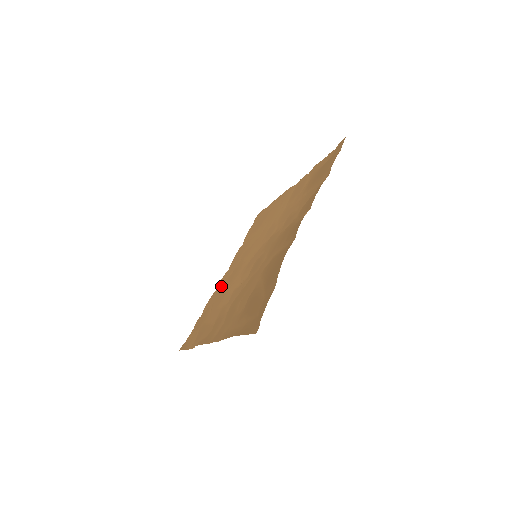
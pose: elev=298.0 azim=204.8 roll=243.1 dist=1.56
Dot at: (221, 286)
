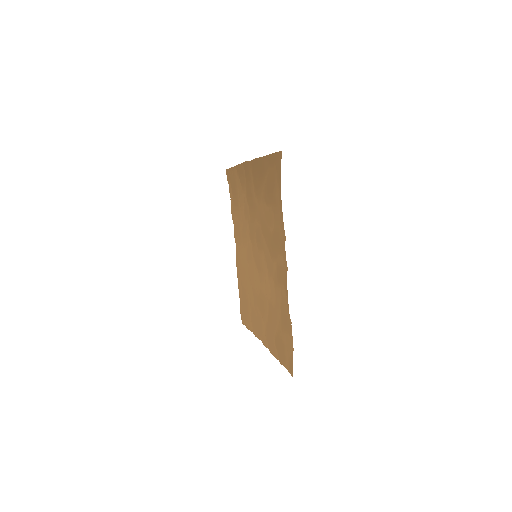
Dot at: (266, 331)
